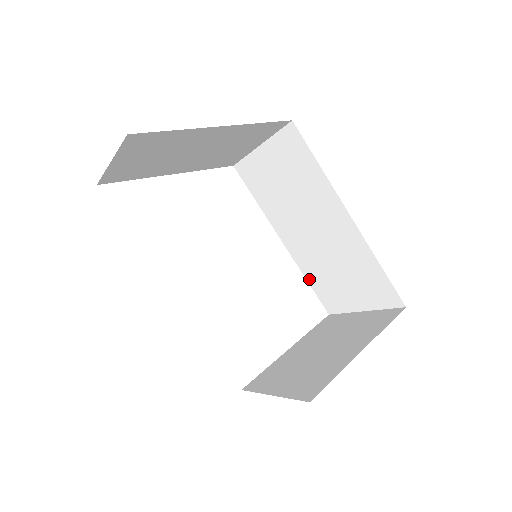
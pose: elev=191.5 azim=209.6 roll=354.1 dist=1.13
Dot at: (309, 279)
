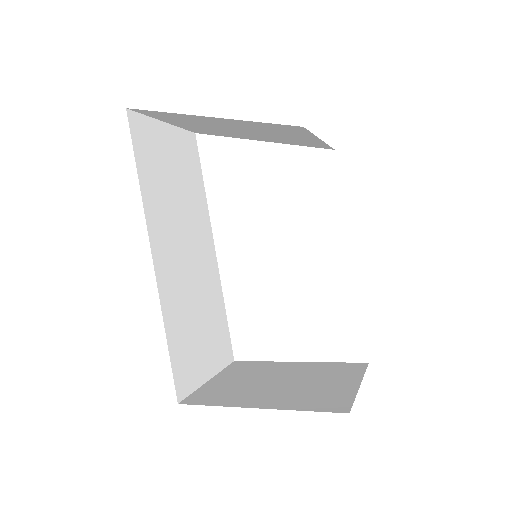
Dot at: occluded
